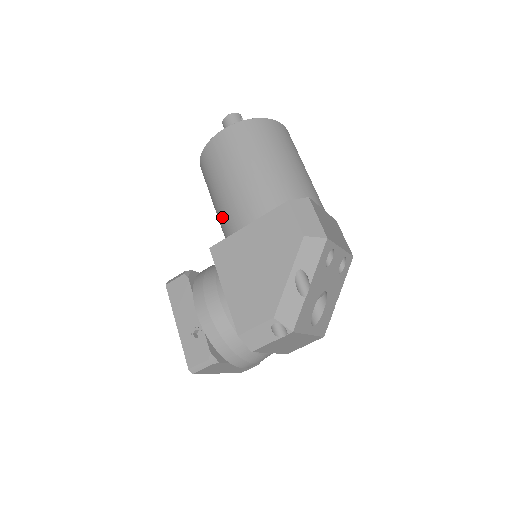
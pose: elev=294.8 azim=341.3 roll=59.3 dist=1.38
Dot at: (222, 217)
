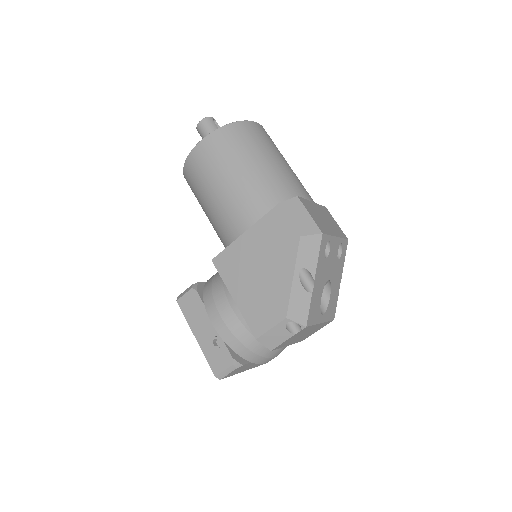
Dot at: (217, 227)
